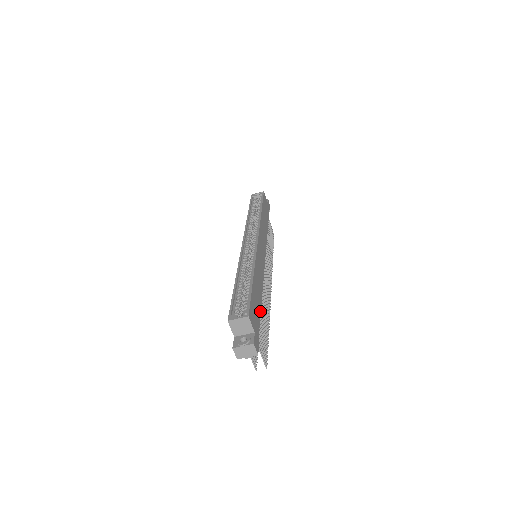
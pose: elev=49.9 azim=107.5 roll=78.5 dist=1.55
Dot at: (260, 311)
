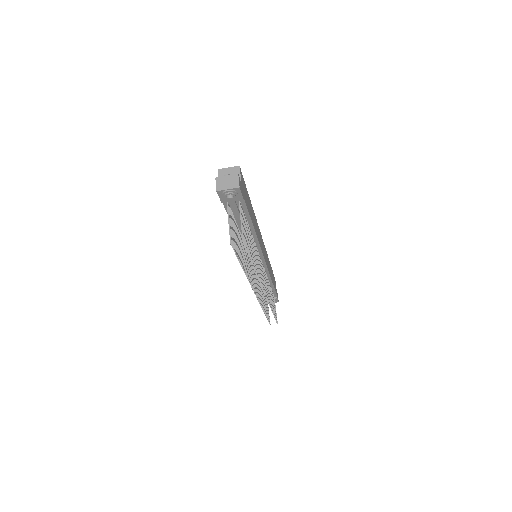
Dot at: (250, 216)
